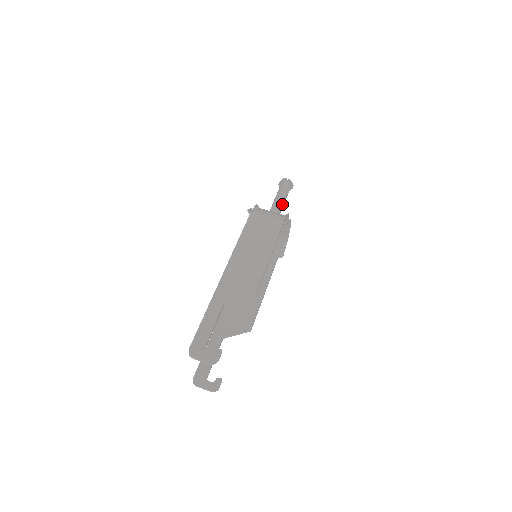
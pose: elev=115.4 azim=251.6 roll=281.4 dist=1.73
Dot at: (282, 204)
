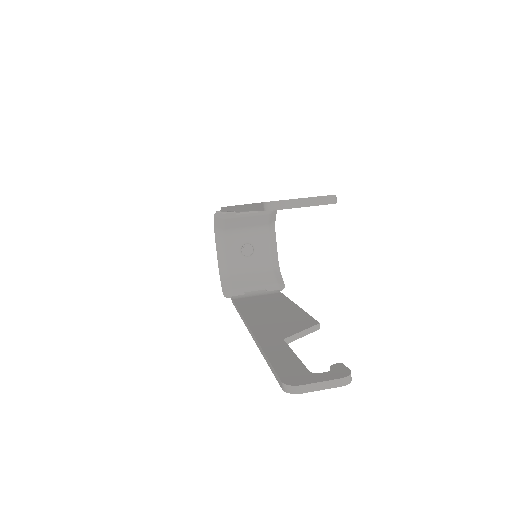
Dot at: occluded
